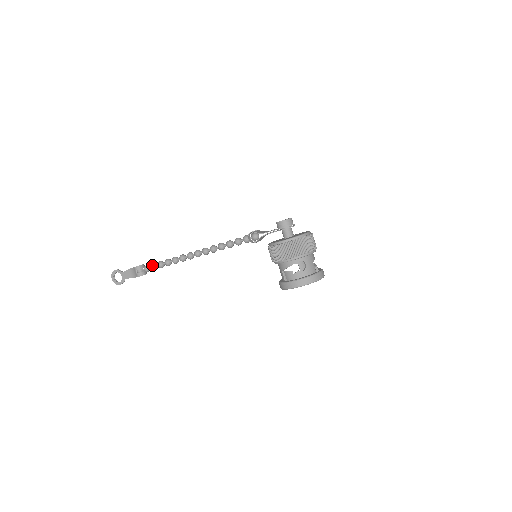
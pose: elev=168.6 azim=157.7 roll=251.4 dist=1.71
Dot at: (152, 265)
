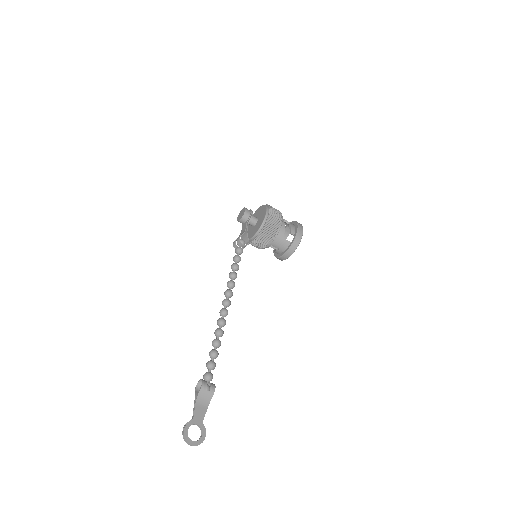
Dot at: (211, 363)
